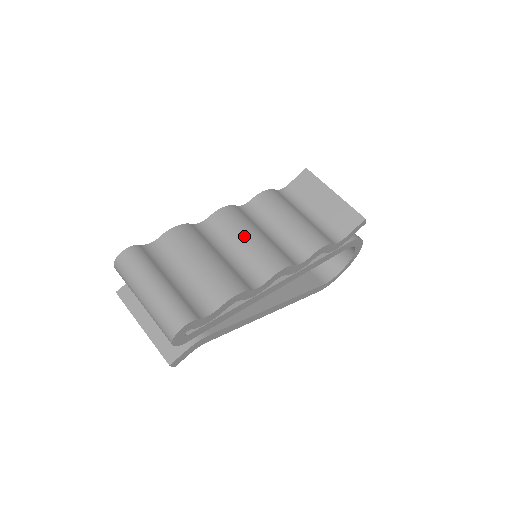
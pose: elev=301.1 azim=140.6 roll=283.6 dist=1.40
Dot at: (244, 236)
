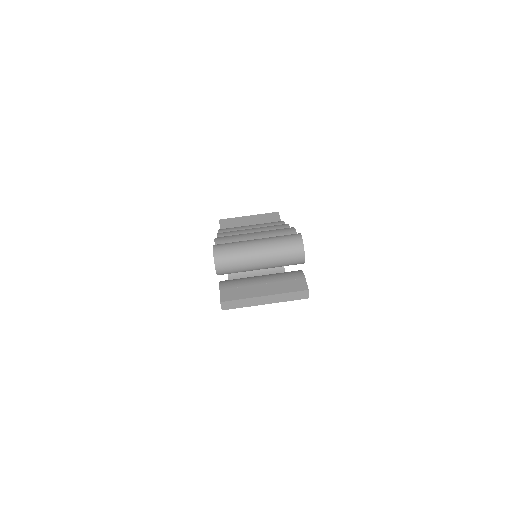
Dot at: (249, 230)
